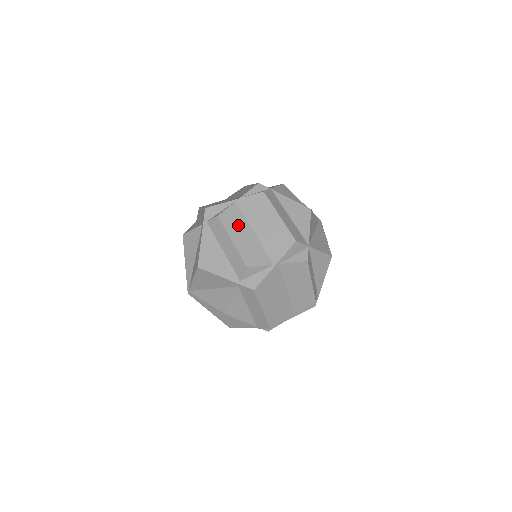
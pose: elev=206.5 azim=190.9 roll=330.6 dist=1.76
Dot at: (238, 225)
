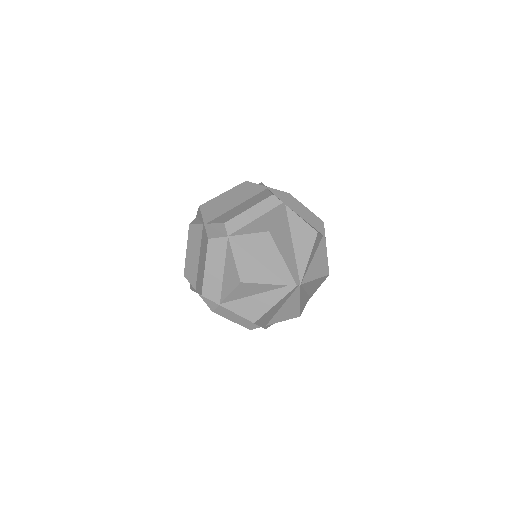
Dot at: (195, 243)
